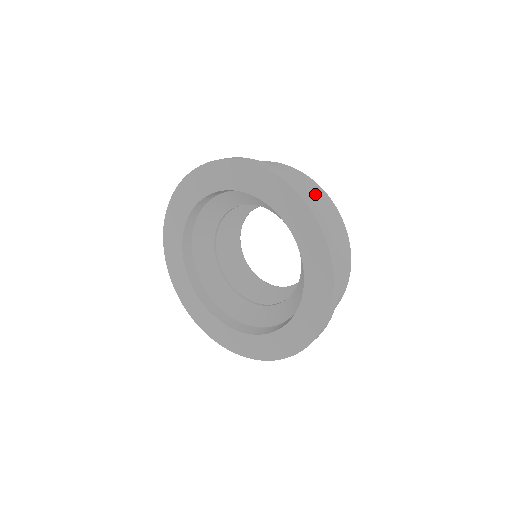
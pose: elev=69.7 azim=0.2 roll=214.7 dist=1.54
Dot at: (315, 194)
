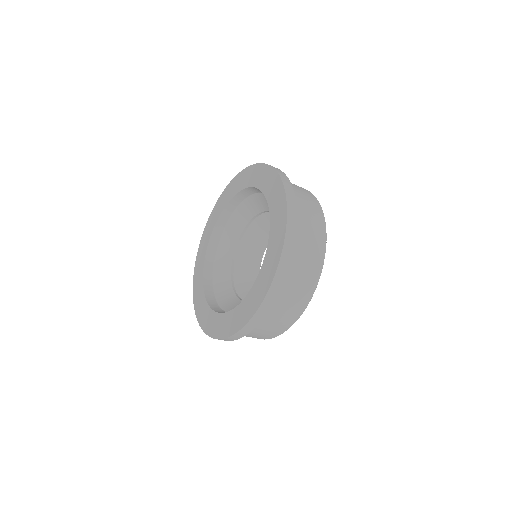
Dot at: (312, 222)
